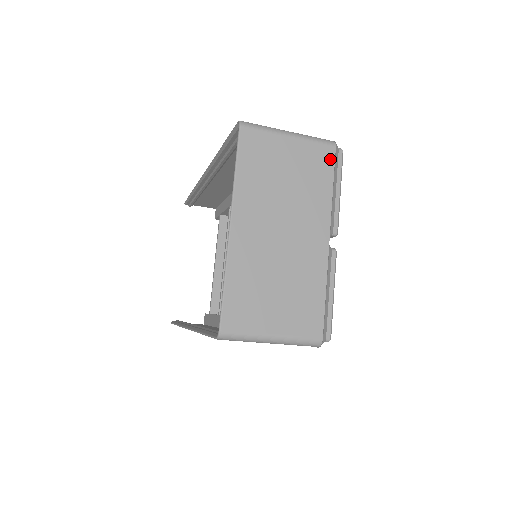
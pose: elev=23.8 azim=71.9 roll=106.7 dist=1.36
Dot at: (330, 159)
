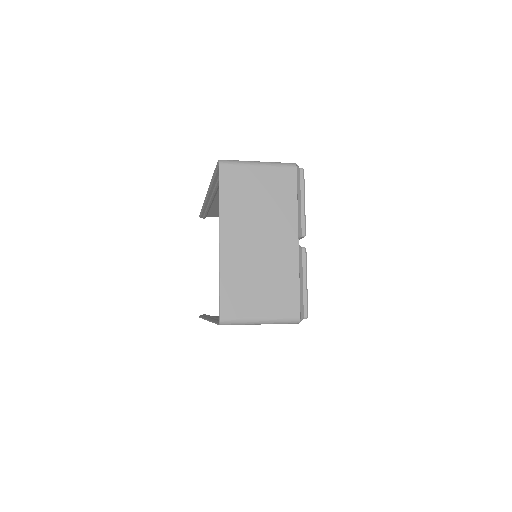
Dot at: (293, 178)
